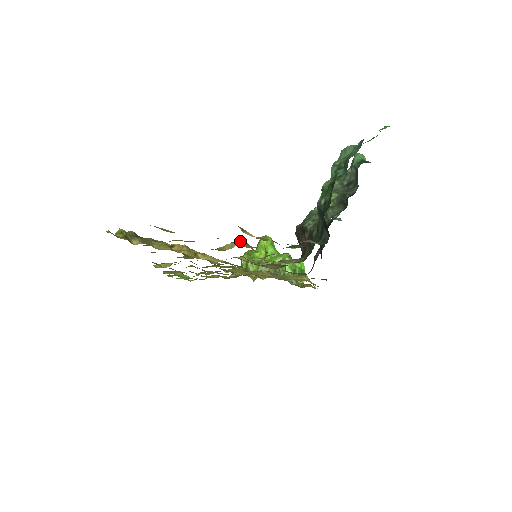
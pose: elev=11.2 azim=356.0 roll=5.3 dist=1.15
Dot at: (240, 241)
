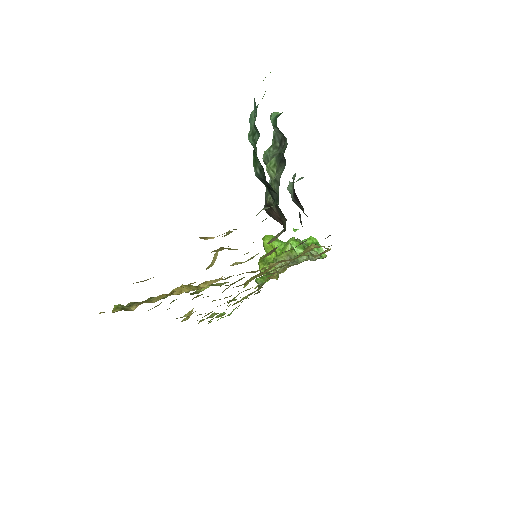
Dot at: occluded
